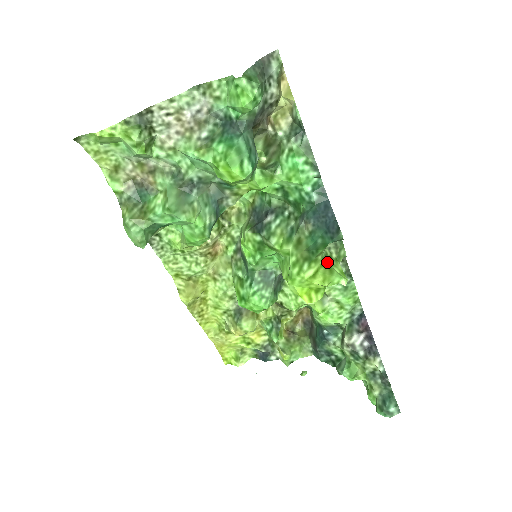
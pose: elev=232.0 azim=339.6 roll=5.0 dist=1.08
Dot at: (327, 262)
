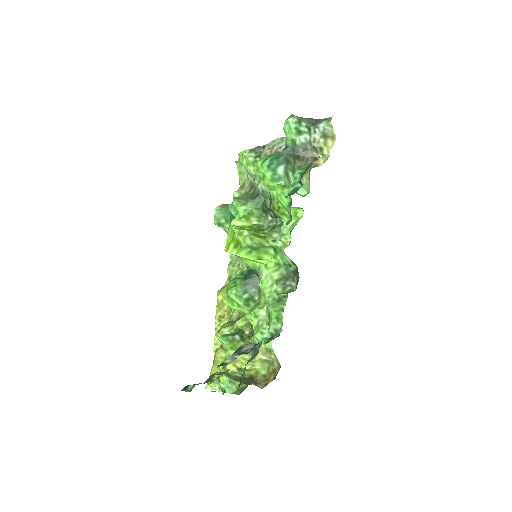
Dot at: (256, 228)
